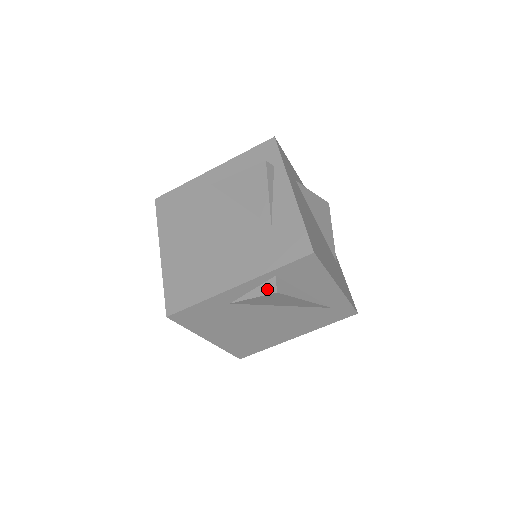
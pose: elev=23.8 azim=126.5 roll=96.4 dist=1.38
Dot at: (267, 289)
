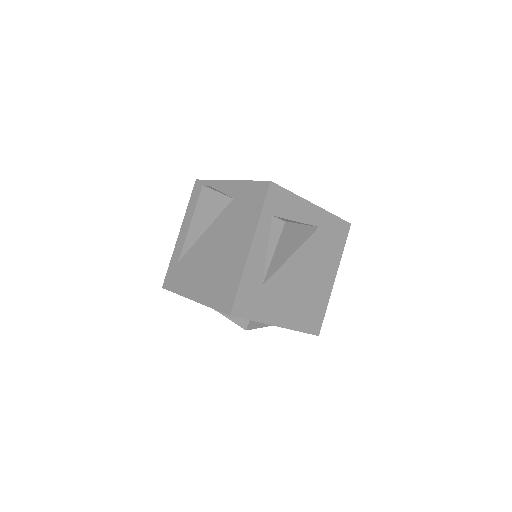
Dot at: occluded
